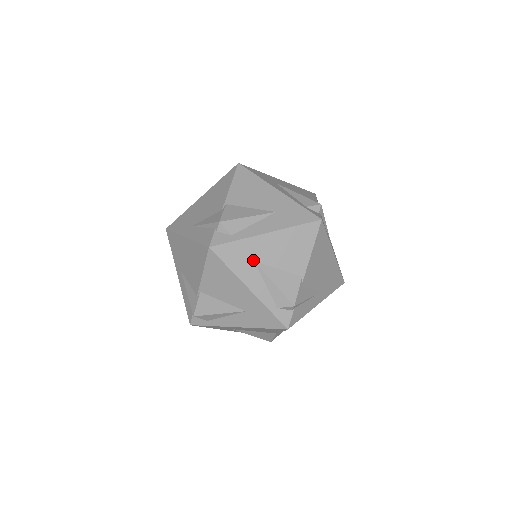
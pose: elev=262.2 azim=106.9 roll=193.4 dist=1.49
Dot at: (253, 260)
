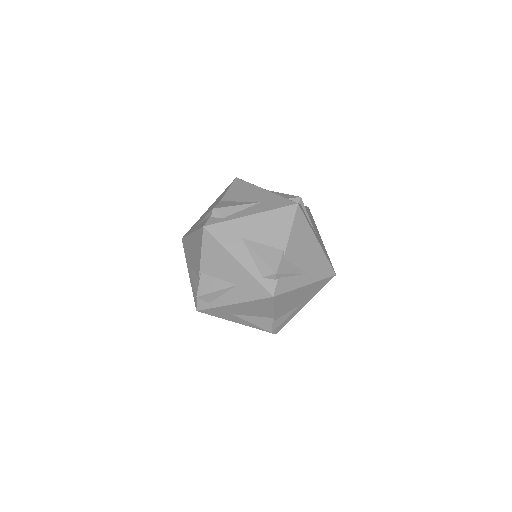
Dot at: (240, 237)
